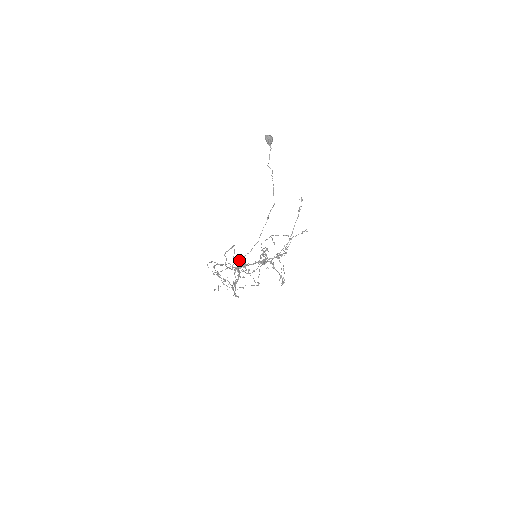
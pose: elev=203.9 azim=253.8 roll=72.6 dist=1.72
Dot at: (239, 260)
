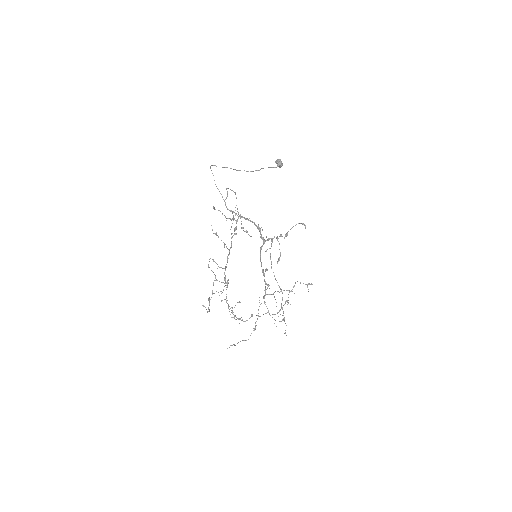
Dot at: (239, 170)
